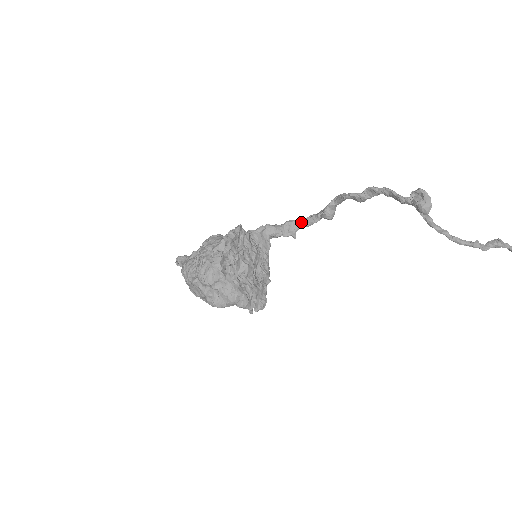
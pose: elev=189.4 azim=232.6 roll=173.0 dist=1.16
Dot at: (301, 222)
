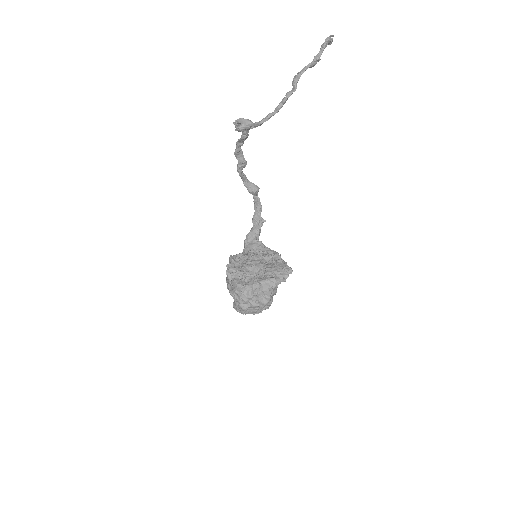
Dot at: (256, 211)
